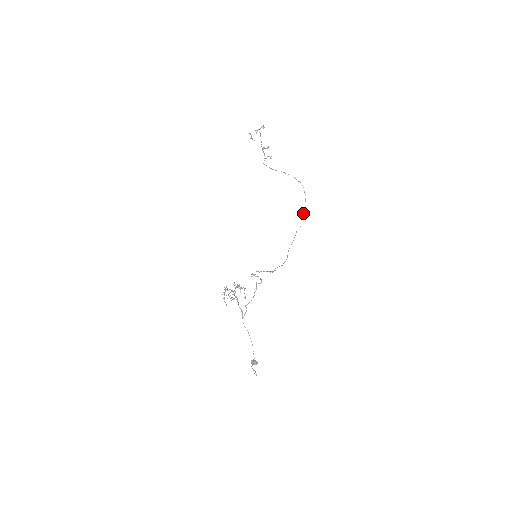
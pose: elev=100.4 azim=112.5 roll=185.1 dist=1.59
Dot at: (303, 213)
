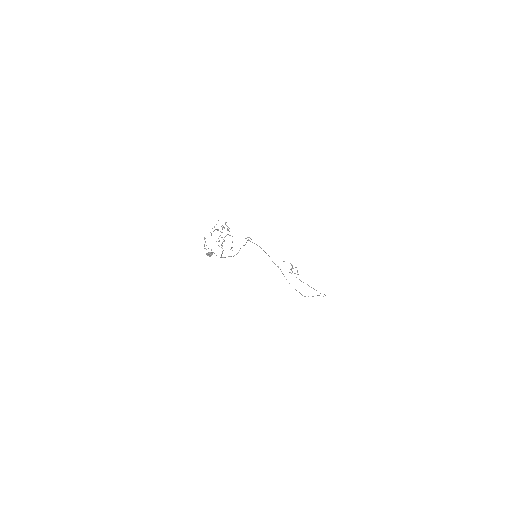
Dot at: (319, 295)
